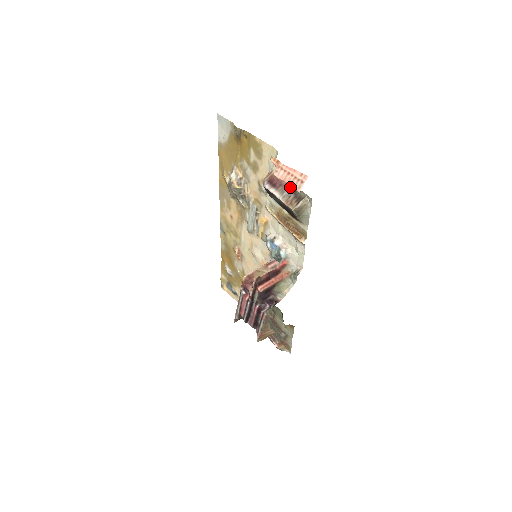
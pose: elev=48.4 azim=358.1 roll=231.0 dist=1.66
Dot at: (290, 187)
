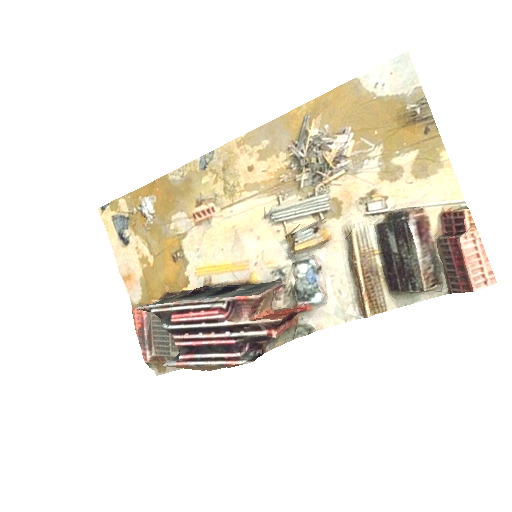
Dot at: (434, 254)
